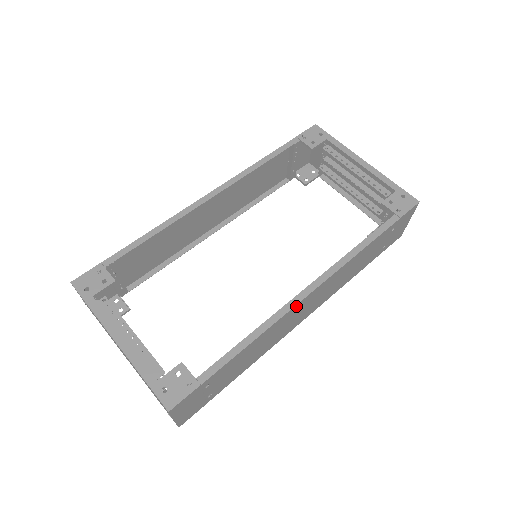
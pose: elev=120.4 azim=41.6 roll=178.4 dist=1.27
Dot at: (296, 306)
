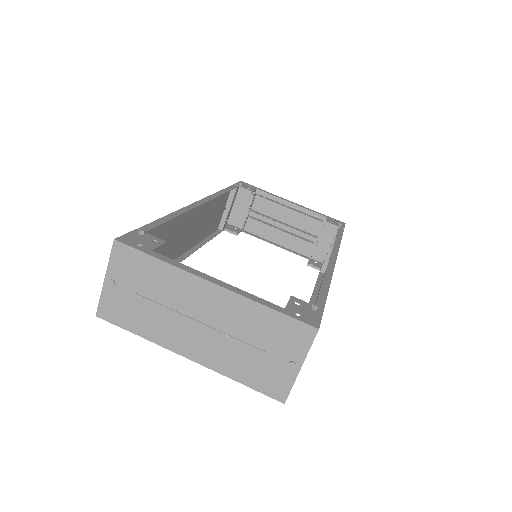
Dot at: occluded
